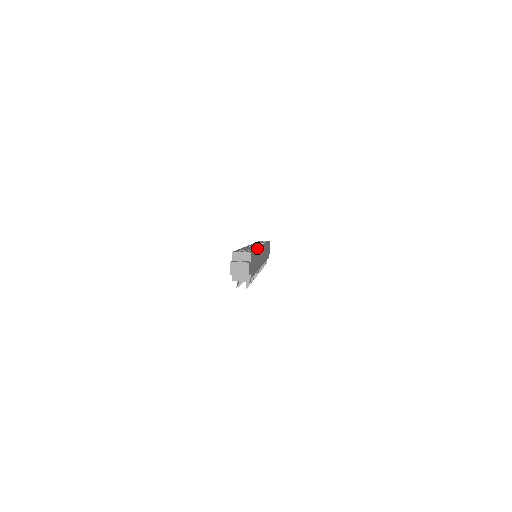
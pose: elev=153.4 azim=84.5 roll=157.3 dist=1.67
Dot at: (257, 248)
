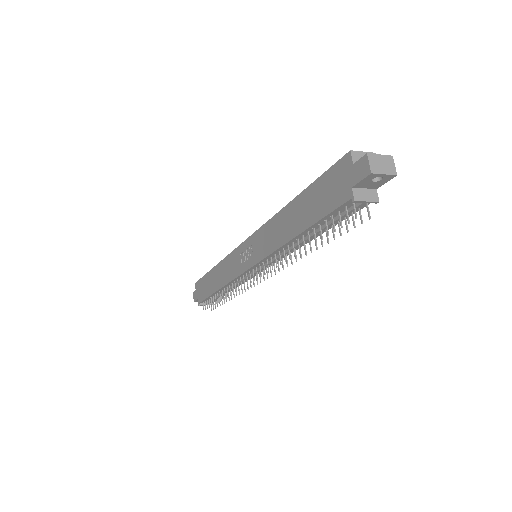
Dot at: occluded
